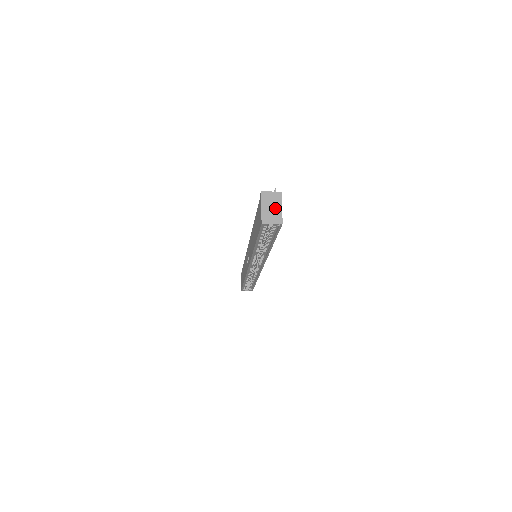
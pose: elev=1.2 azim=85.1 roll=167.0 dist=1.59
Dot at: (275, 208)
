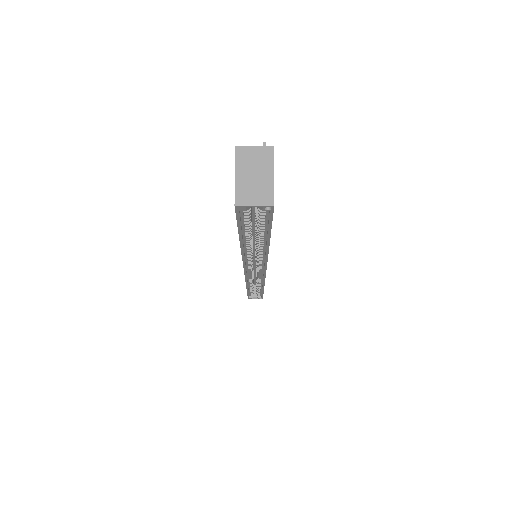
Dot at: (261, 176)
